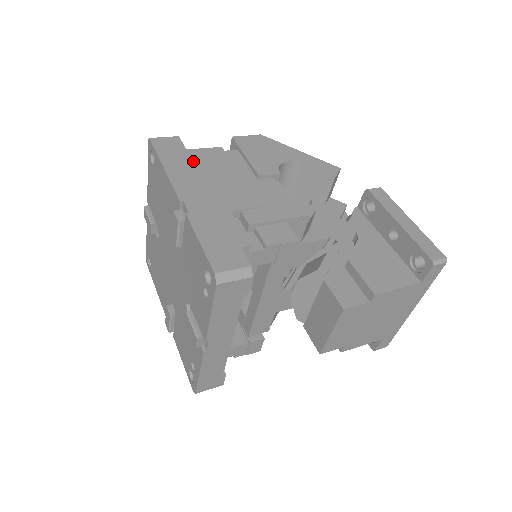
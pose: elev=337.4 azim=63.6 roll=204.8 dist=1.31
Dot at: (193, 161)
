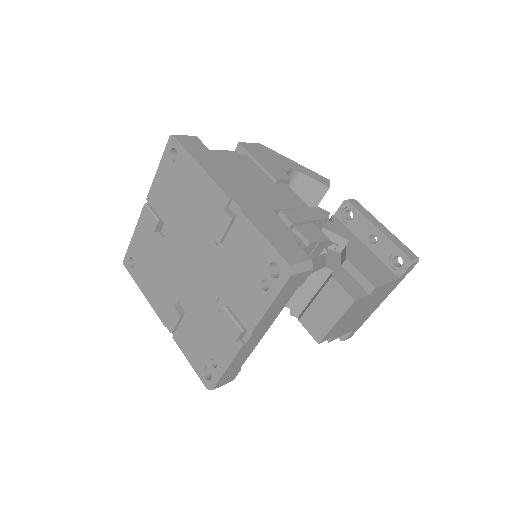
Dot at: (221, 161)
